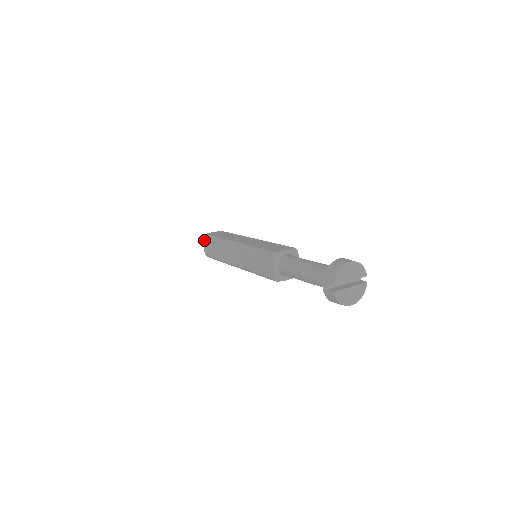
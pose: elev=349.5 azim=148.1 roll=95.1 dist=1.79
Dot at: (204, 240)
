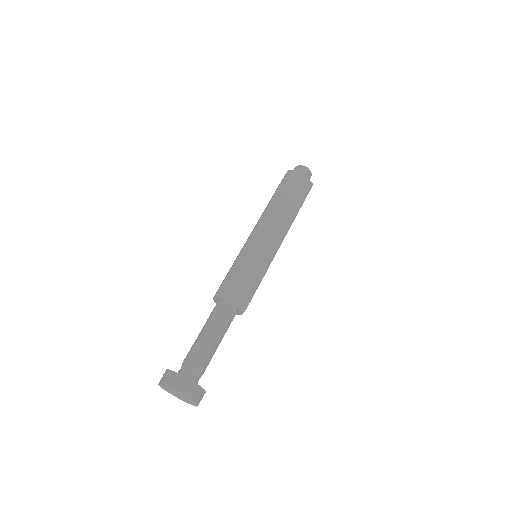
Dot at: (286, 173)
